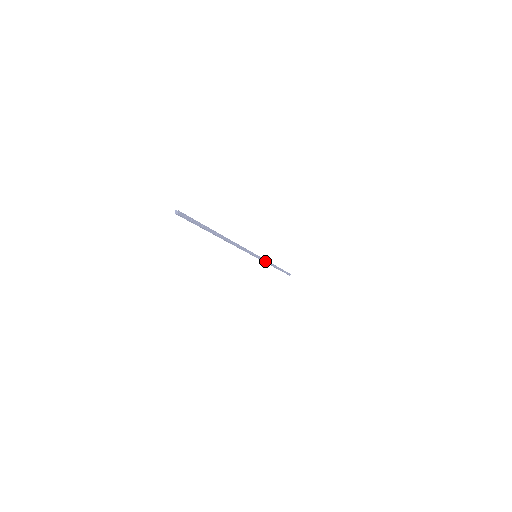
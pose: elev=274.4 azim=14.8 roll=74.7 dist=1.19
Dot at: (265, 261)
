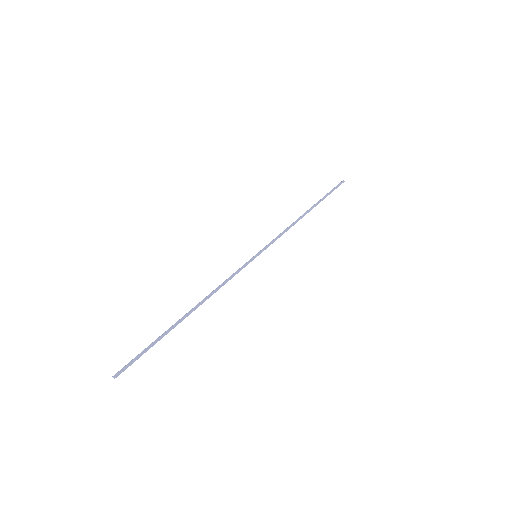
Dot at: (277, 238)
